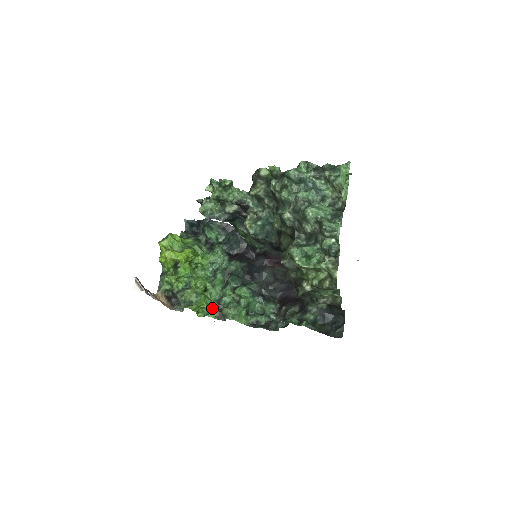
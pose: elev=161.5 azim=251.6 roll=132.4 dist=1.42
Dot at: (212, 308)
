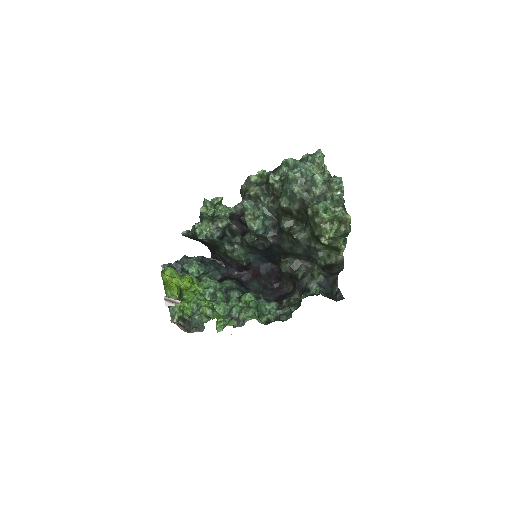
Dot at: (227, 321)
